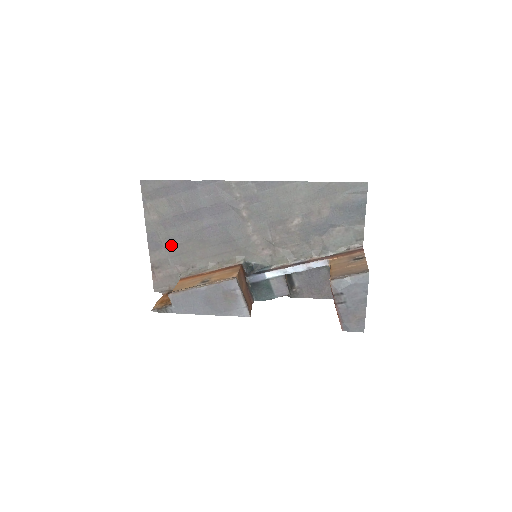
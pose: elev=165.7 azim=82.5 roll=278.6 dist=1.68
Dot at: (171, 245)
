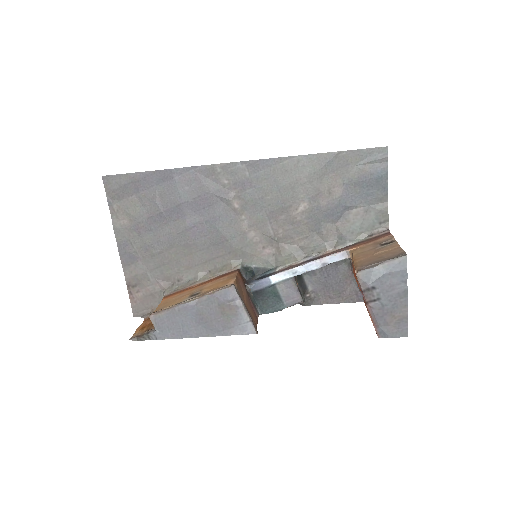
Dot at: (149, 255)
